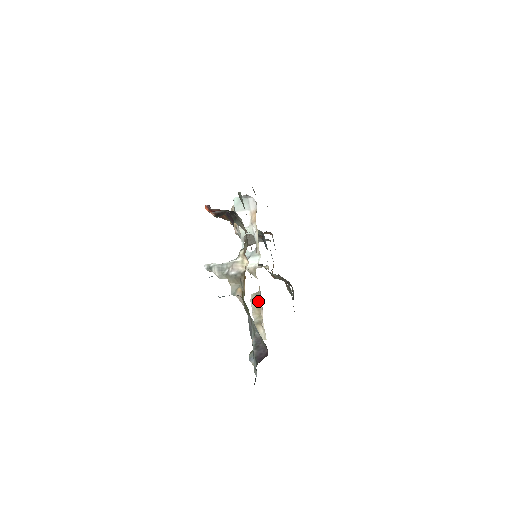
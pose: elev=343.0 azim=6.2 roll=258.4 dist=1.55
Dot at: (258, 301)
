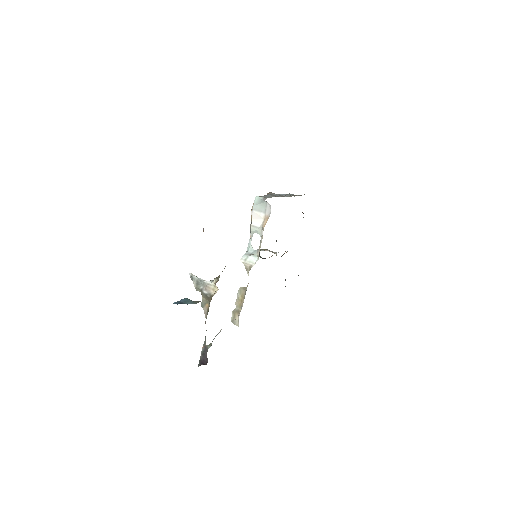
Dot at: (243, 294)
